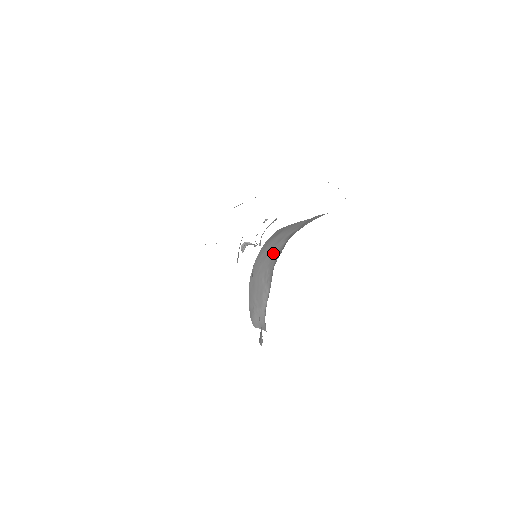
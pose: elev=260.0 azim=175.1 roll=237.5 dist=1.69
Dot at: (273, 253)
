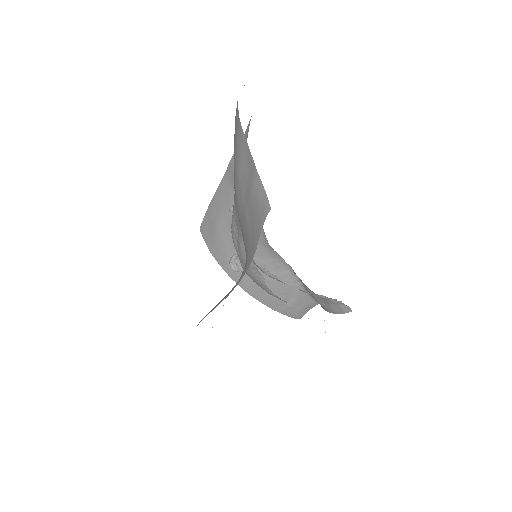
Dot at: occluded
